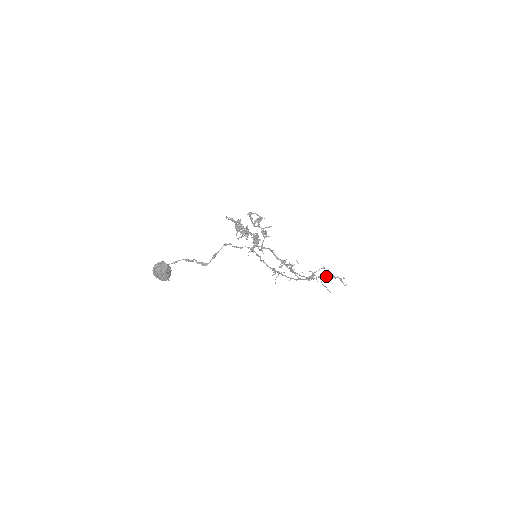
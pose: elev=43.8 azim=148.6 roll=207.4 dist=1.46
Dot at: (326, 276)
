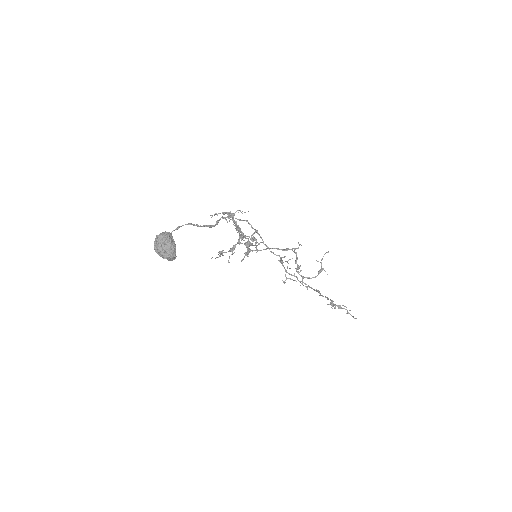
Dot at: (332, 300)
